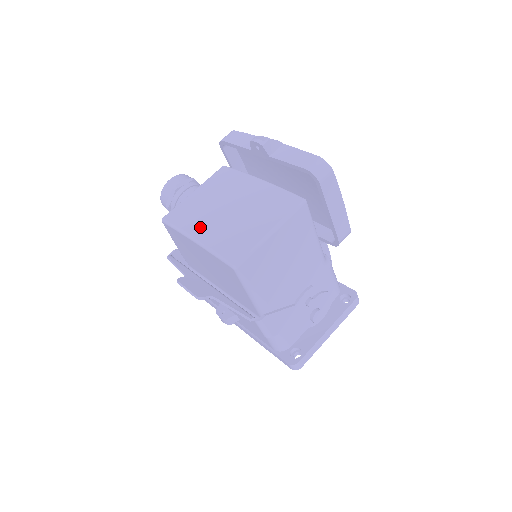
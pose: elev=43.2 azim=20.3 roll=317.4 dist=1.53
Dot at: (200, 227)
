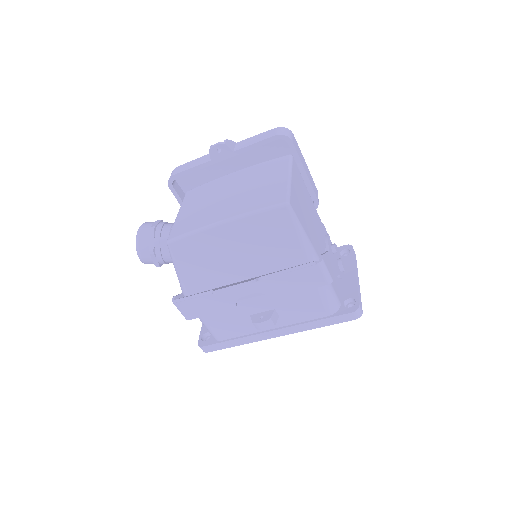
Dot at: (220, 214)
